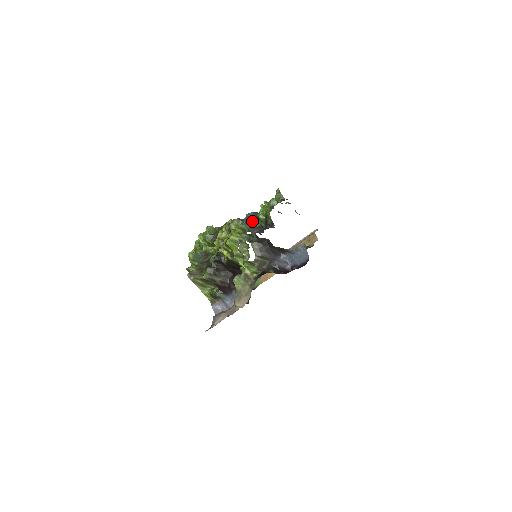
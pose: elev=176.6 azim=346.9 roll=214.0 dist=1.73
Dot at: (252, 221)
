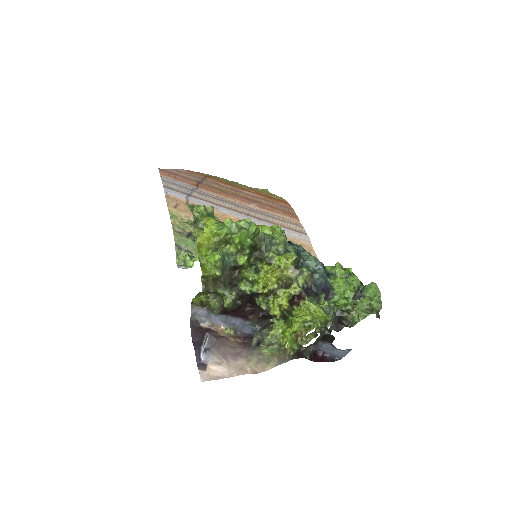
Dot at: (326, 293)
